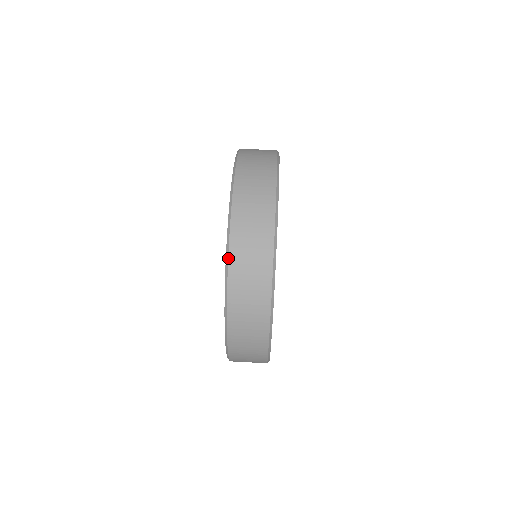
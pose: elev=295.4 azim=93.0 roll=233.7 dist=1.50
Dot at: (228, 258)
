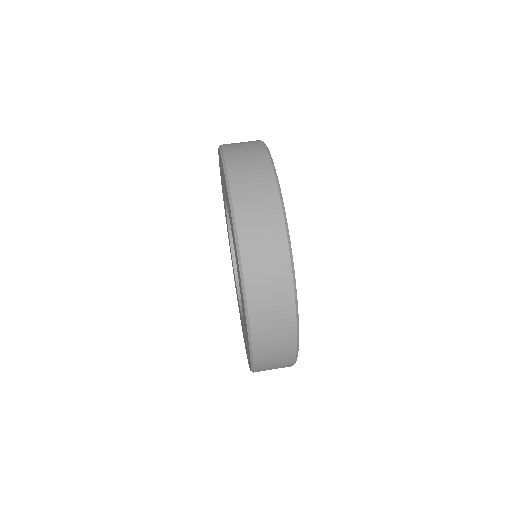
Dot at: (238, 243)
